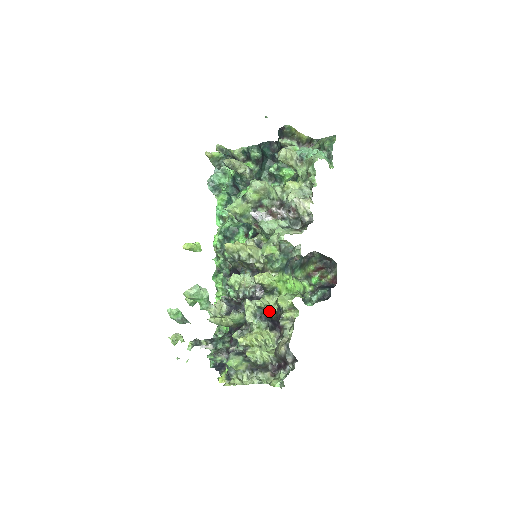
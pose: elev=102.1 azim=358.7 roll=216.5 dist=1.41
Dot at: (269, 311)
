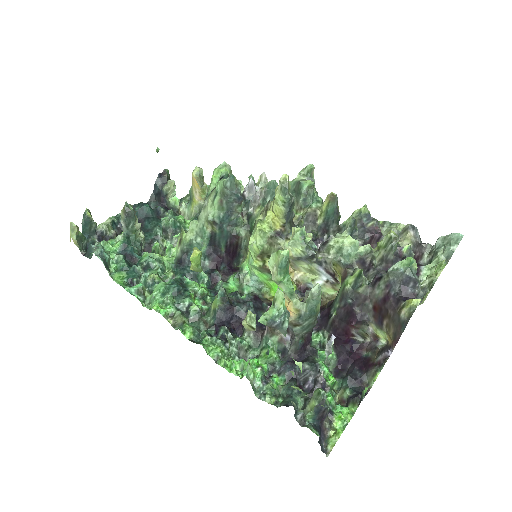
Dot at: (357, 234)
